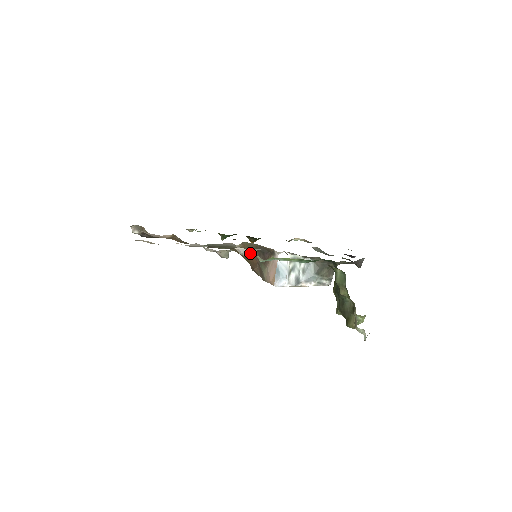
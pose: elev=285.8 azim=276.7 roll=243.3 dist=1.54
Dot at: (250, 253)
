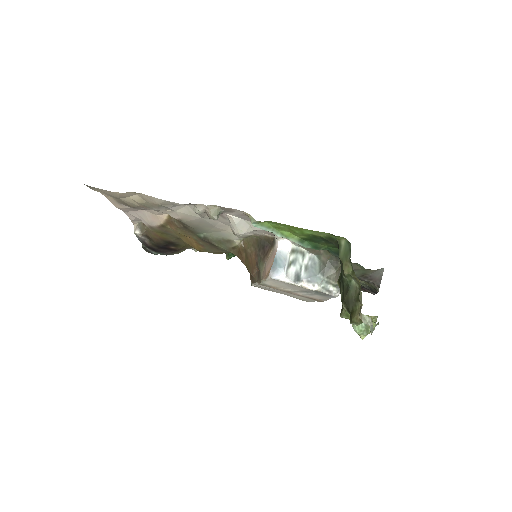
Dot at: (246, 230)
